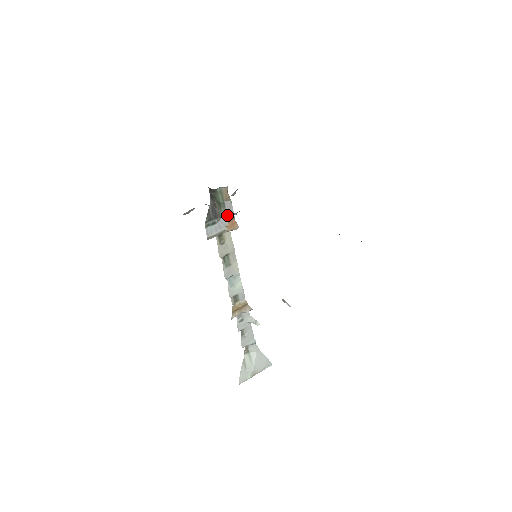
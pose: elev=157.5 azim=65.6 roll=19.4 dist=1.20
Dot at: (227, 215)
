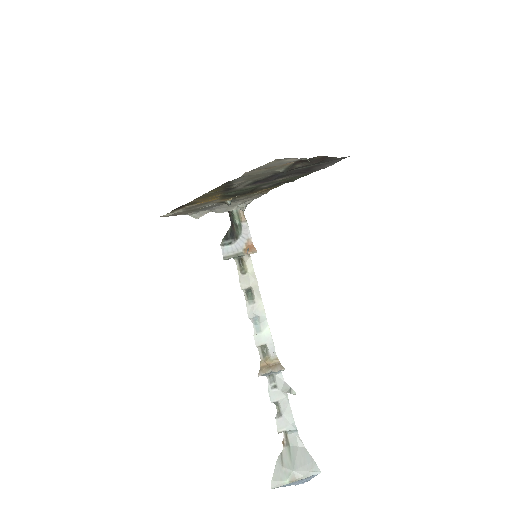
Dot at: (244, 237)
